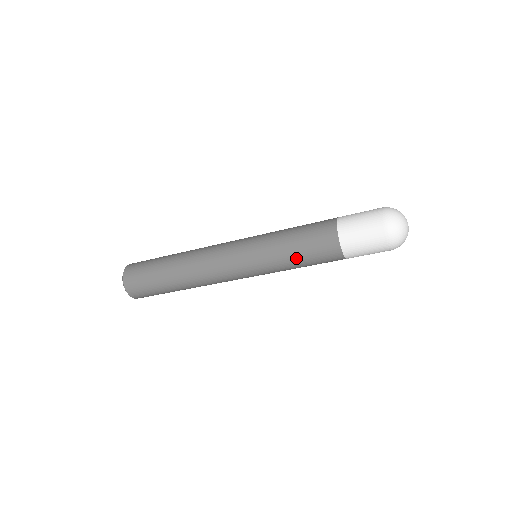
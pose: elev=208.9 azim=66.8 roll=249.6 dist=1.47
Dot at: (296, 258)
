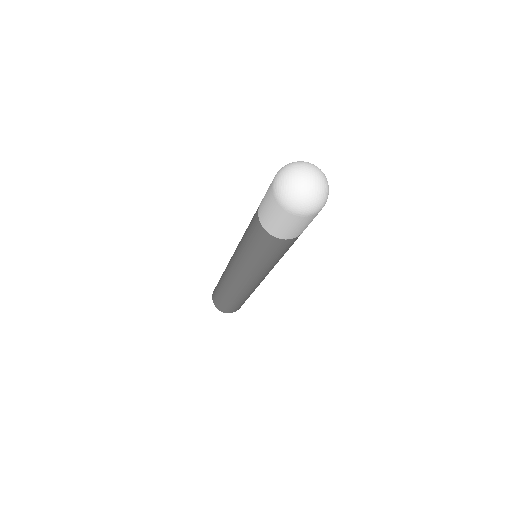
Dot at: (265, 258)
